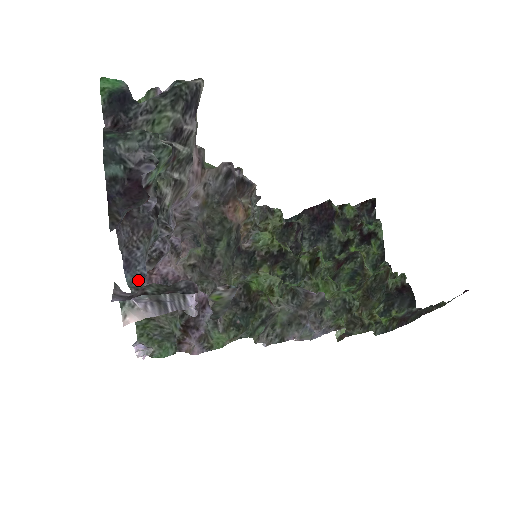
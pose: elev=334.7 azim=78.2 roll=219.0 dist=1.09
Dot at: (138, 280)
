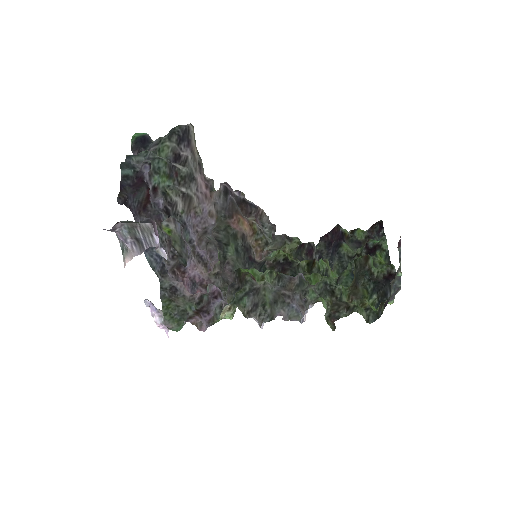
Dot at: (155, 260)
